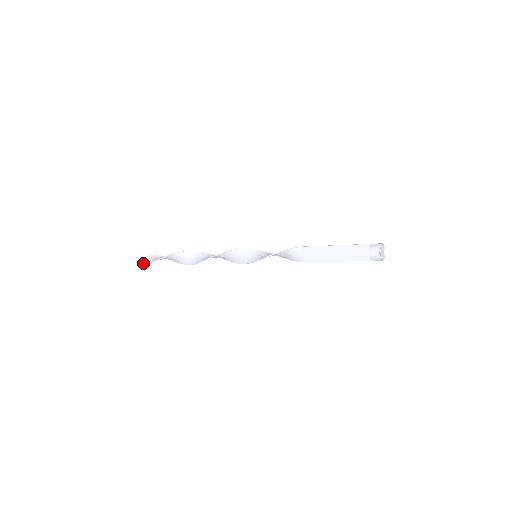
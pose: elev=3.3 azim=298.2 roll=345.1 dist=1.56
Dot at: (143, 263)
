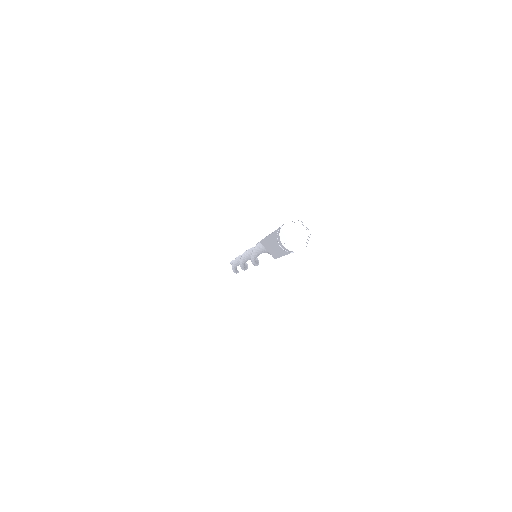
Dot at: occluded
